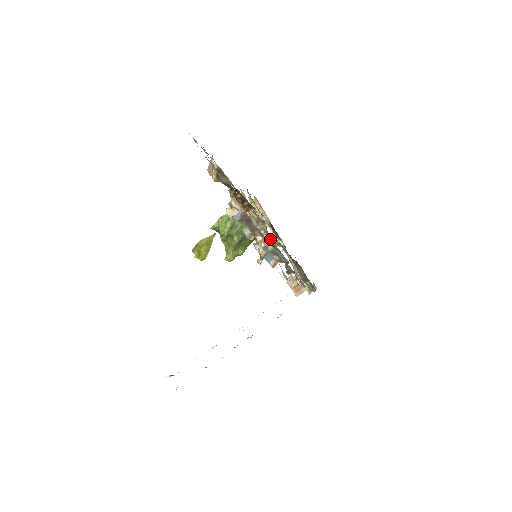
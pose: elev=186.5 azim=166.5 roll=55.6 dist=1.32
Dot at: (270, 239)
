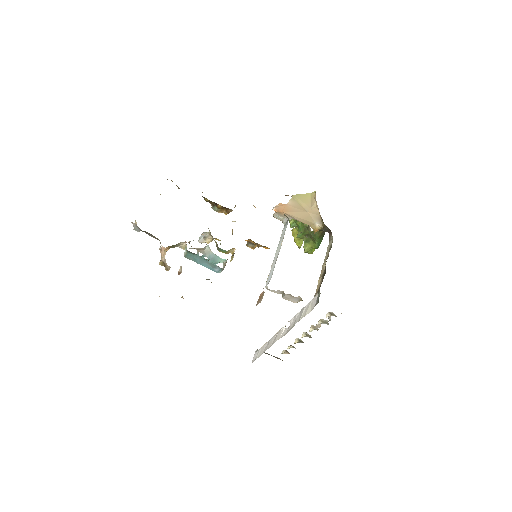
Dot at: (208, 245)
